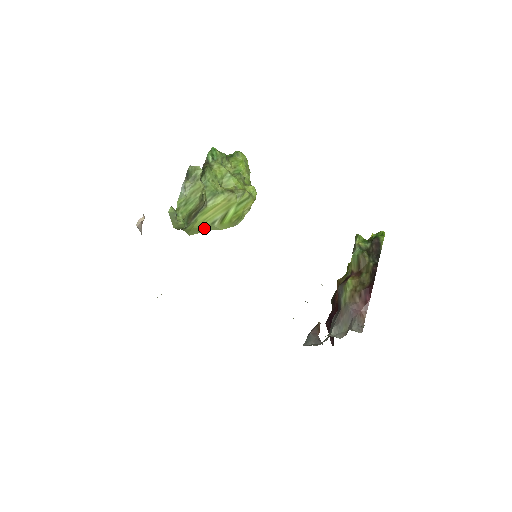
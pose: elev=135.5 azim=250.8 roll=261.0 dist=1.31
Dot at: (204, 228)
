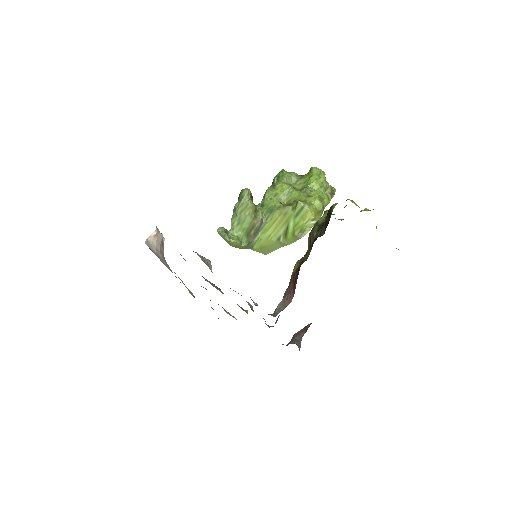
Dot at: (274, 246)
